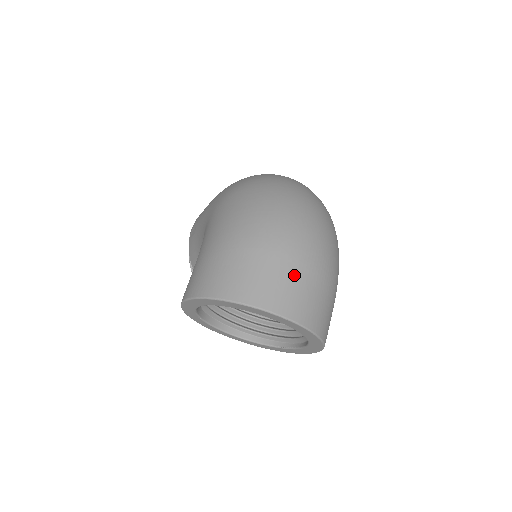
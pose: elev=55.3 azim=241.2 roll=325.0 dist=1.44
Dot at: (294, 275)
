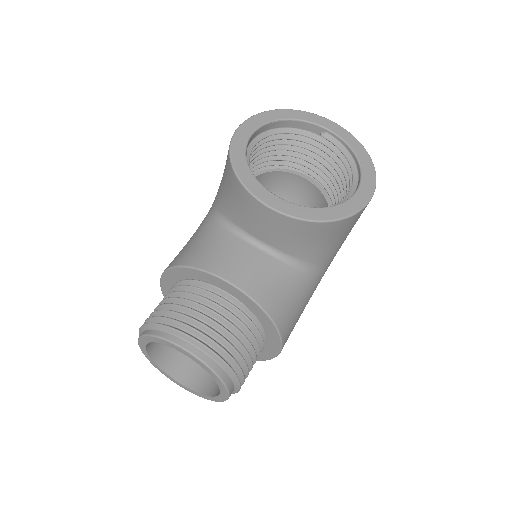
Dot at: occluded
